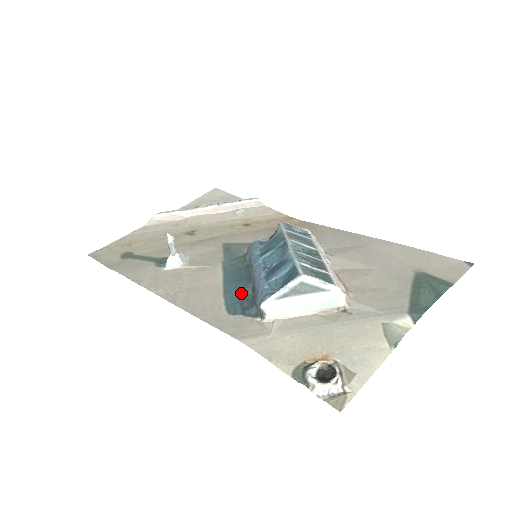
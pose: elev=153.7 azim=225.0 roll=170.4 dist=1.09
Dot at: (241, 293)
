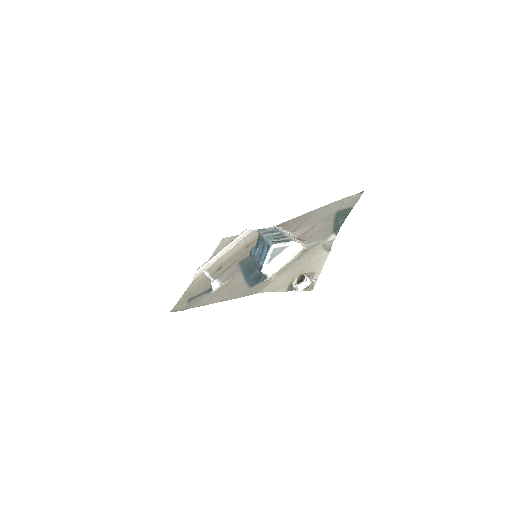
Dot at: (254, 276)
